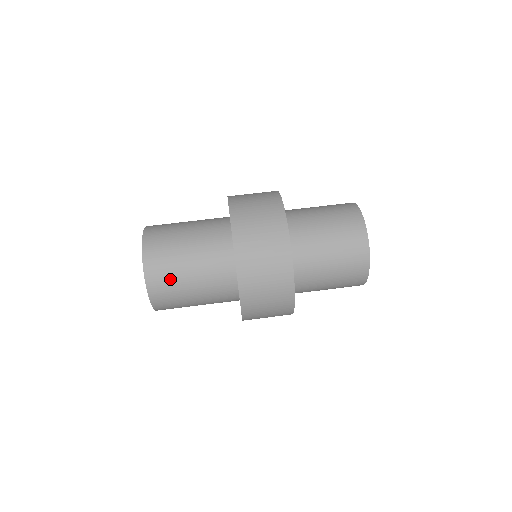
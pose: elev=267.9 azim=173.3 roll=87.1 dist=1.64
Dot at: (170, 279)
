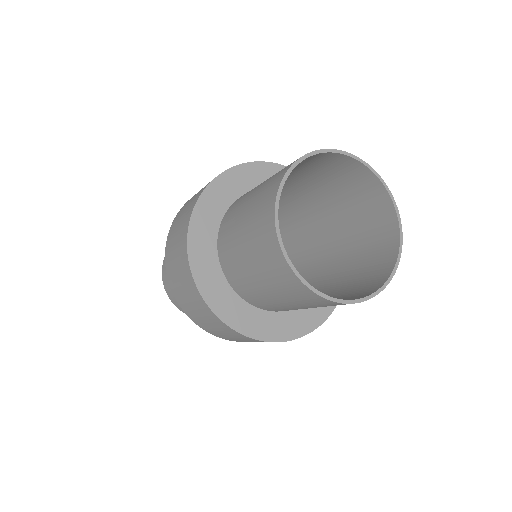
Dot at: occluded
